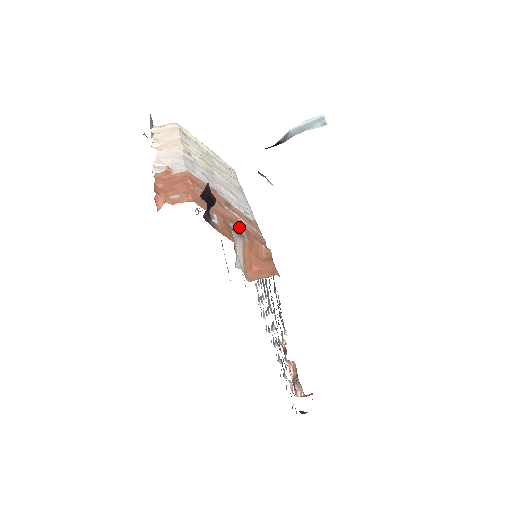
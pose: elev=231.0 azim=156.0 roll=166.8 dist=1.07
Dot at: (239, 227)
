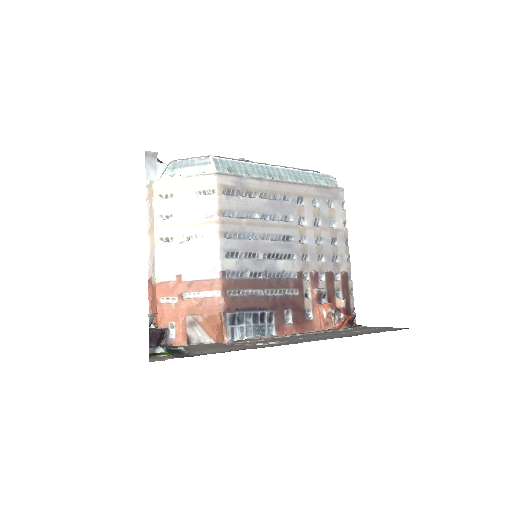
Dot at: (196, 312)
